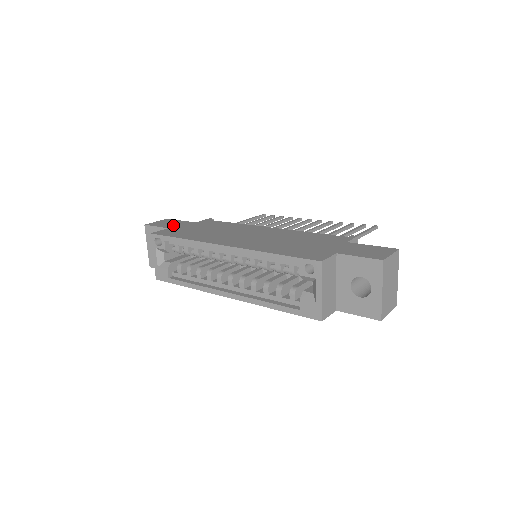
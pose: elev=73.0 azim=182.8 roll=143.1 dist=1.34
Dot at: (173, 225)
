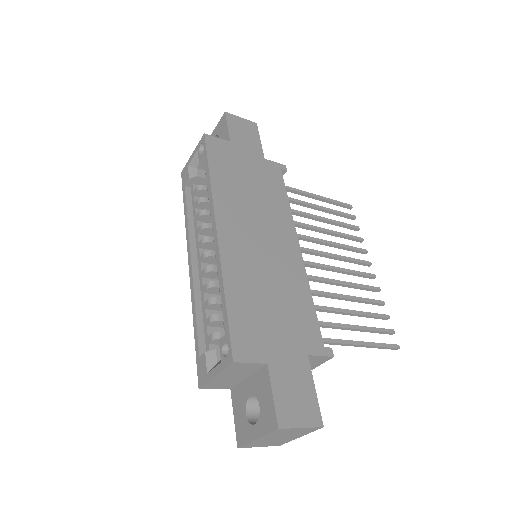
Dot at: (241, 141)
